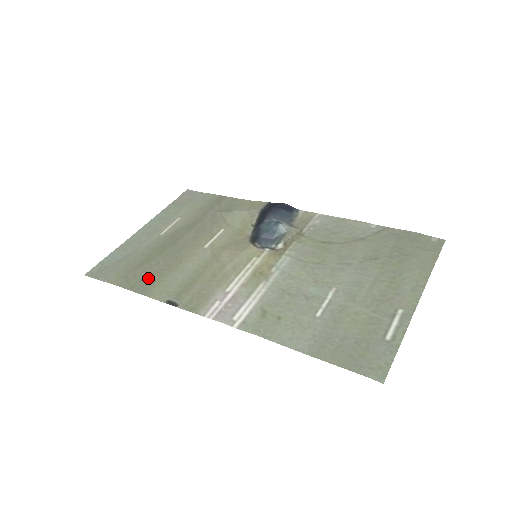
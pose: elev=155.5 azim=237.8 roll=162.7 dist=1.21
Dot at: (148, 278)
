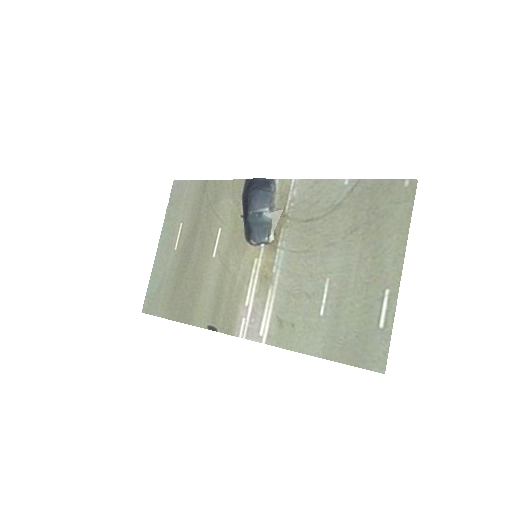
Dot at: (185, 306)
